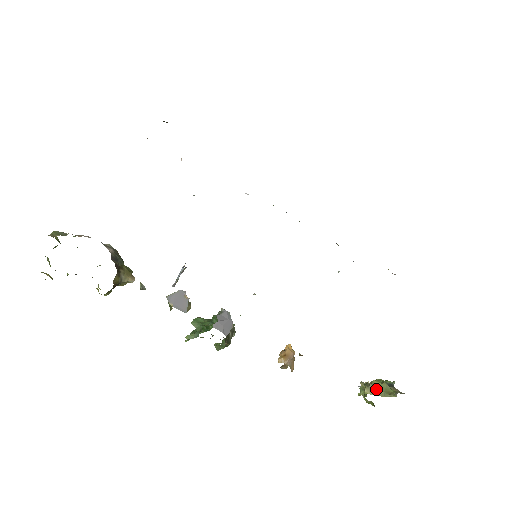
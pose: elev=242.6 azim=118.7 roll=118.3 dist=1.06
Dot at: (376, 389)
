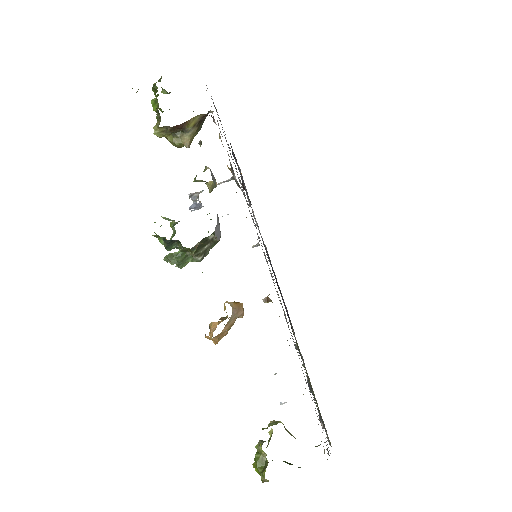
Dot at: occluded
